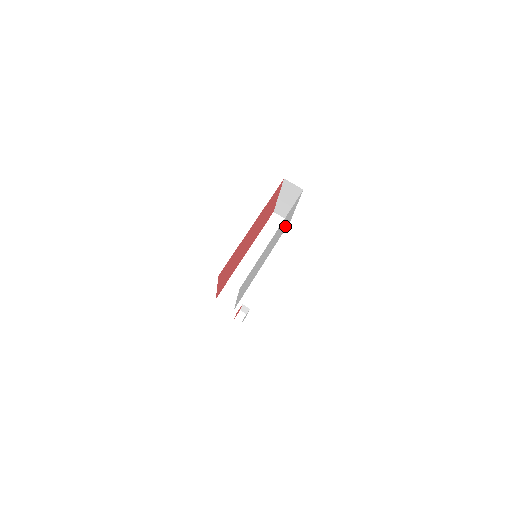
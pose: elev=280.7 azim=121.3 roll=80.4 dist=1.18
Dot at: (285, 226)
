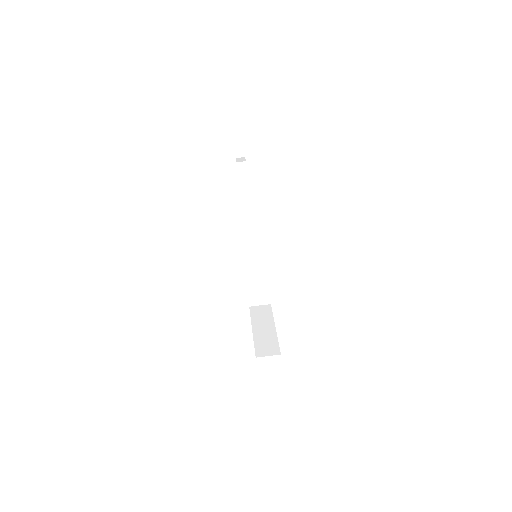
Dot at: occluded
